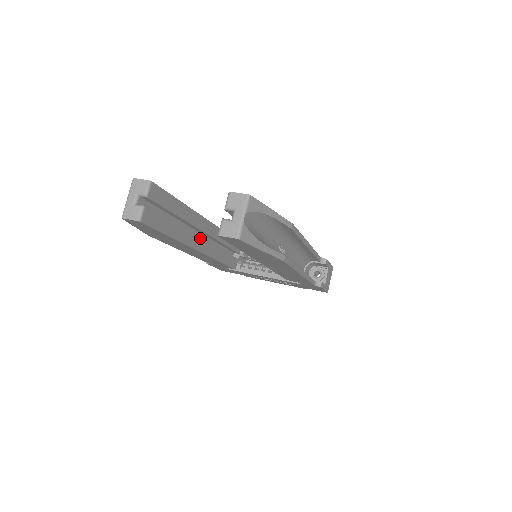
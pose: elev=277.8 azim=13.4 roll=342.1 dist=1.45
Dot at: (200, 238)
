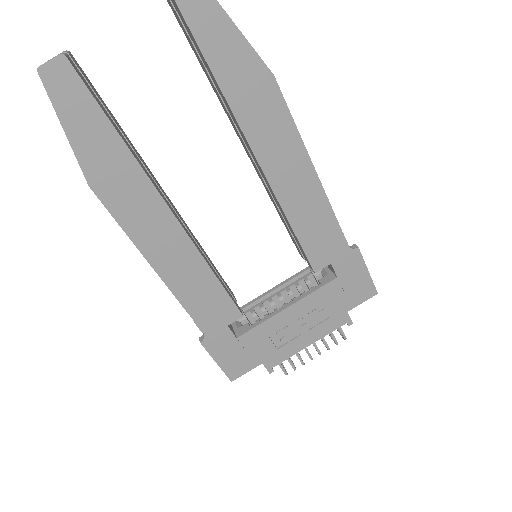
Dot at: (166, 200)
